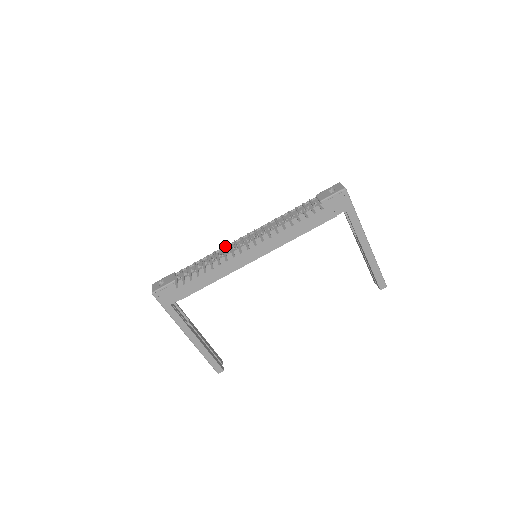
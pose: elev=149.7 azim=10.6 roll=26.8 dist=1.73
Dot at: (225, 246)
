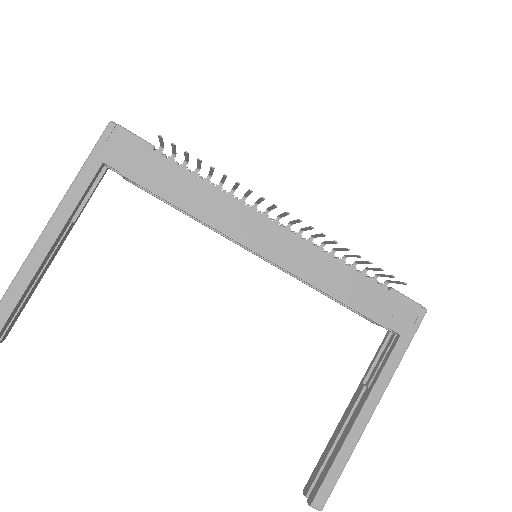
Dot at: occluded
